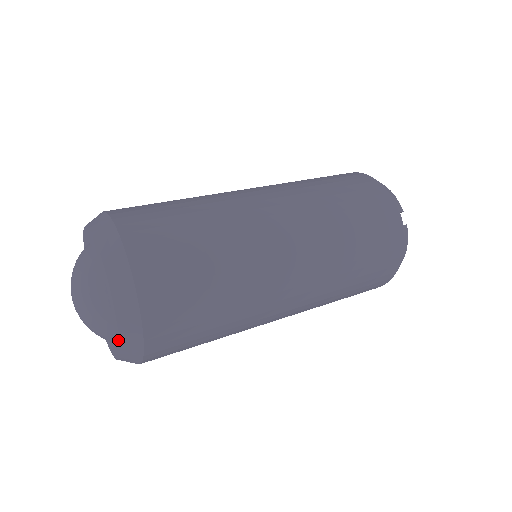
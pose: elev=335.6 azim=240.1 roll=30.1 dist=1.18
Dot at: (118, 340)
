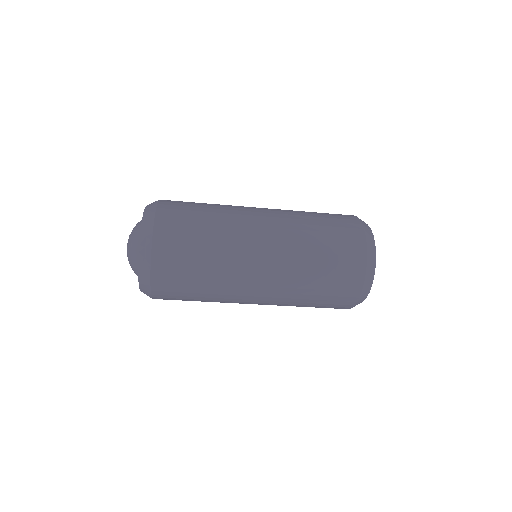
Dot at: (142, 221)
